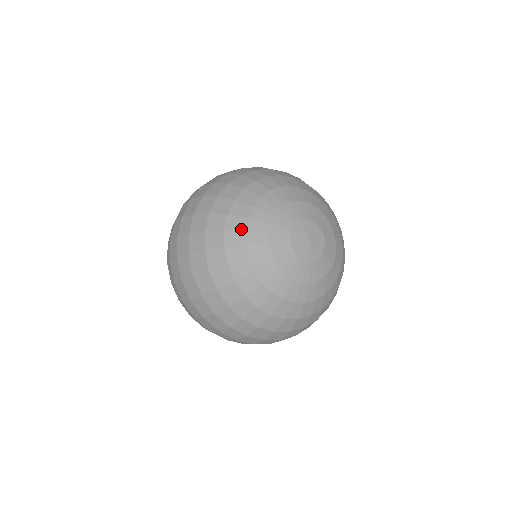
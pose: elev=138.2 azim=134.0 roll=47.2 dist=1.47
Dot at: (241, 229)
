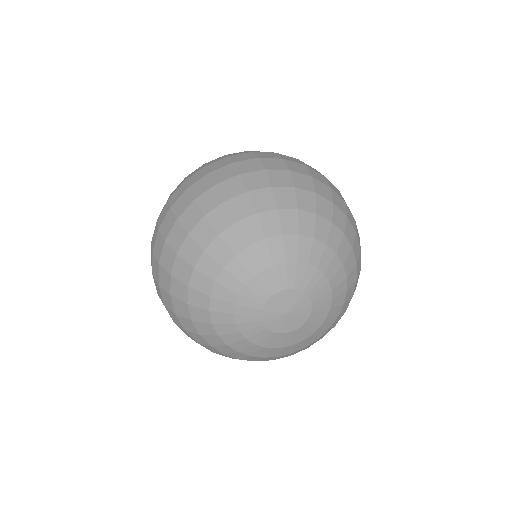
Dot at: (211, 277)
